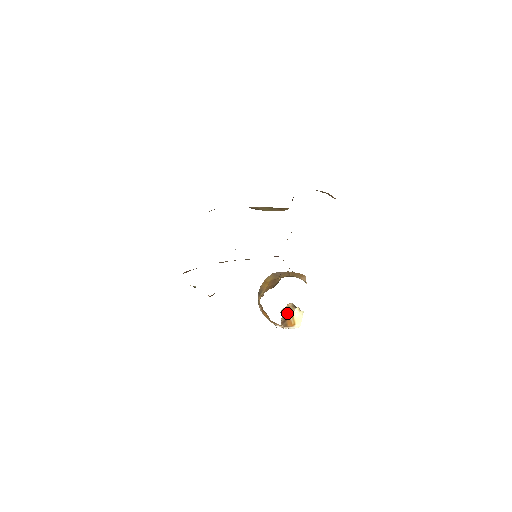
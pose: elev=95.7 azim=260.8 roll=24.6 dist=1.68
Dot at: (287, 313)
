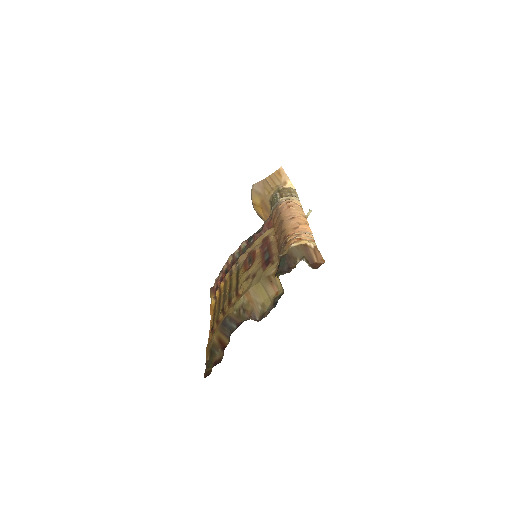
Dot at: occluded
